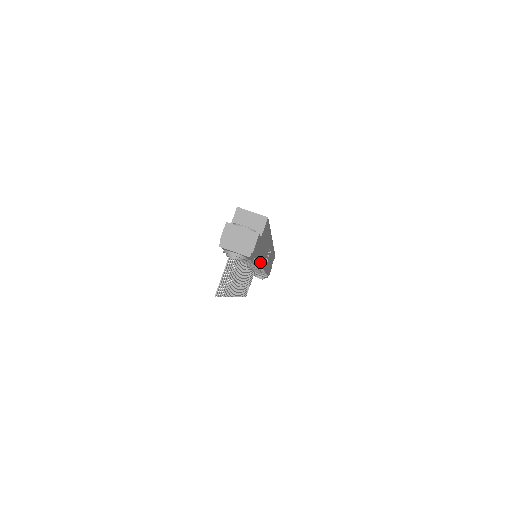
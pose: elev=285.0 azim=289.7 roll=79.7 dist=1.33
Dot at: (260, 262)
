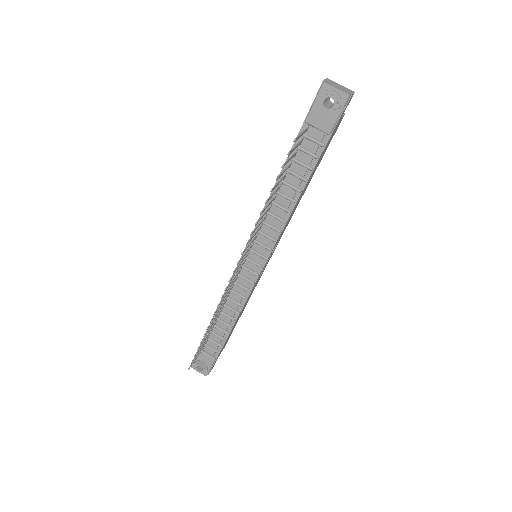
Dot at: (297, 201)
